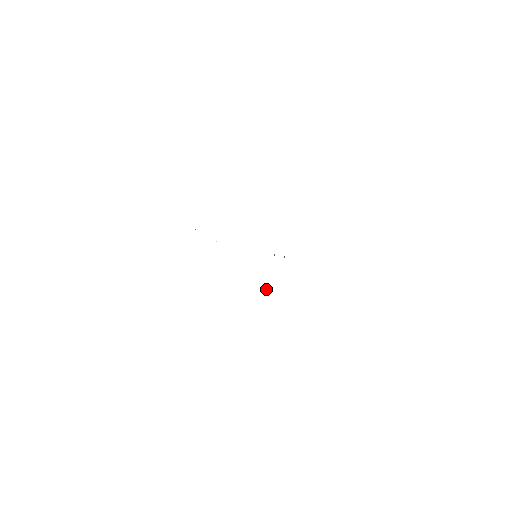
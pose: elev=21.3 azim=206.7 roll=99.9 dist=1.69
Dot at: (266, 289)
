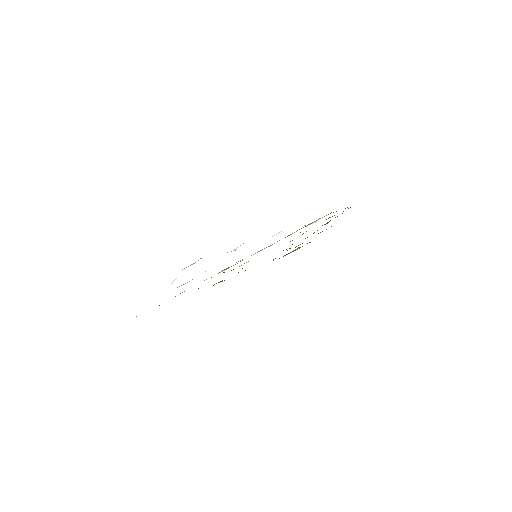
Dot at: occluded
